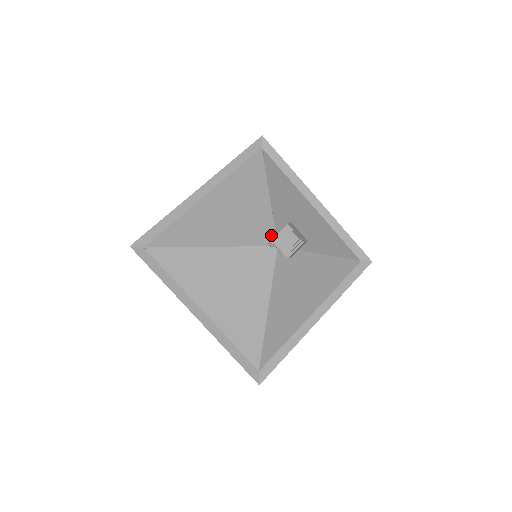
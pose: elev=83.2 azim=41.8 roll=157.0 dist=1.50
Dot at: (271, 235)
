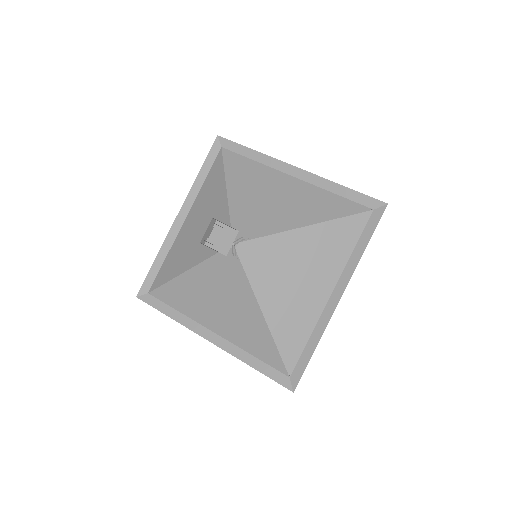
Dot at: occluded
